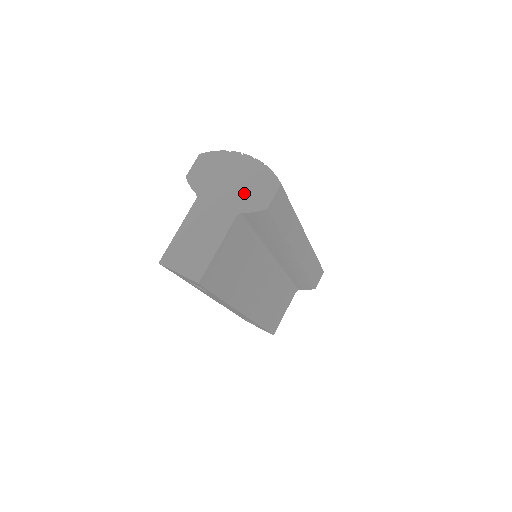
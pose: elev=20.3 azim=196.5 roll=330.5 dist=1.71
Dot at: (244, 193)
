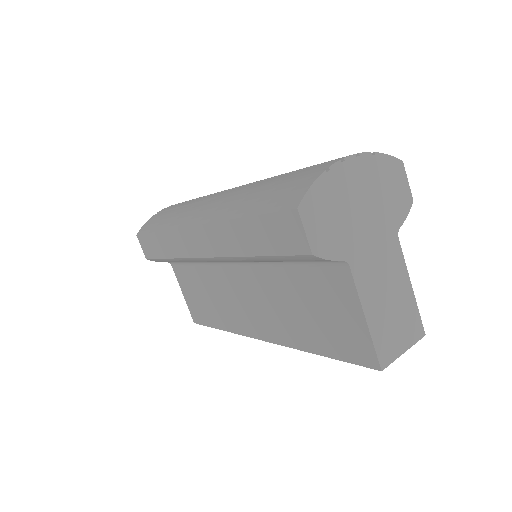
Dot at: (384, 206)
